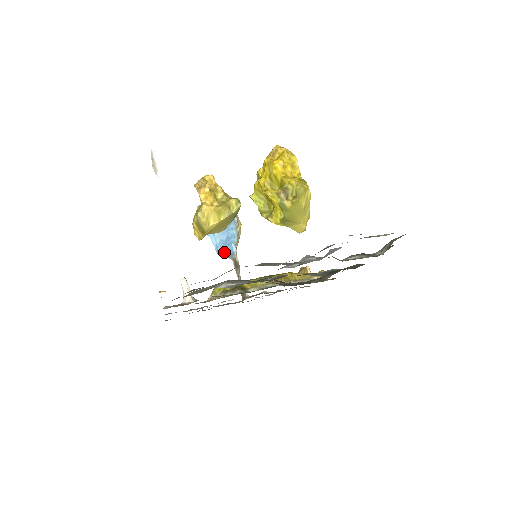
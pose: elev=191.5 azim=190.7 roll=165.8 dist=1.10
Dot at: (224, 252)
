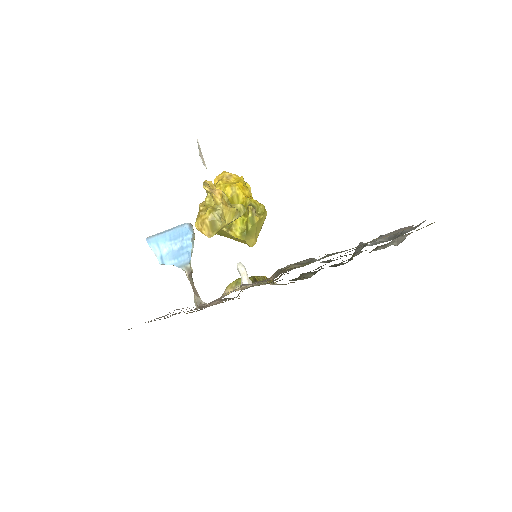
Dot at: (174, 262)
